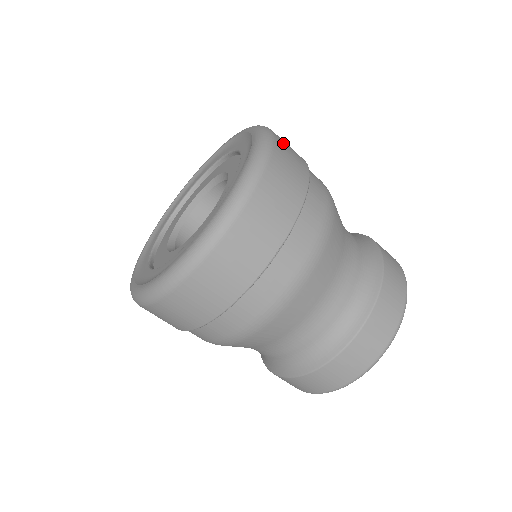
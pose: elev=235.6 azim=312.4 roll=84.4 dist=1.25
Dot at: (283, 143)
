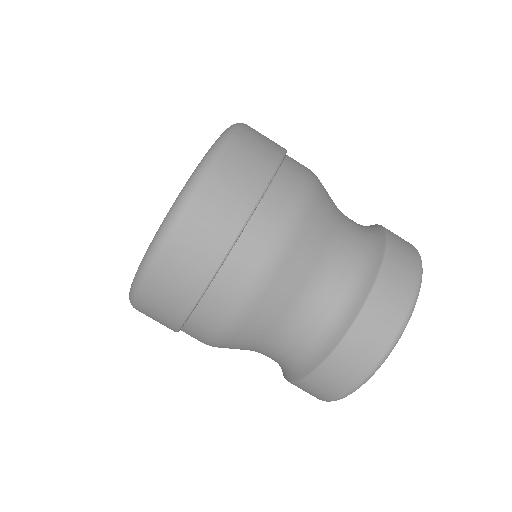
Dot at: occluded
